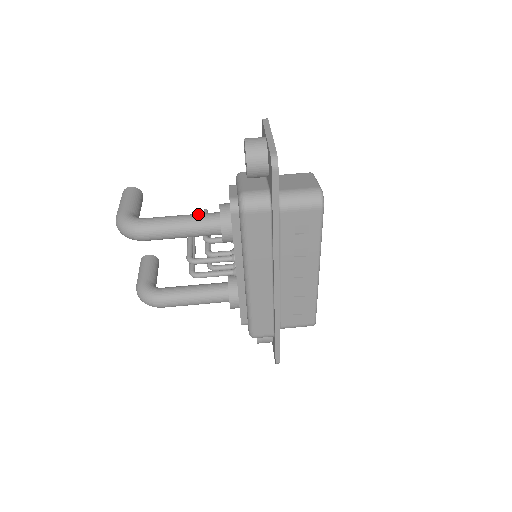
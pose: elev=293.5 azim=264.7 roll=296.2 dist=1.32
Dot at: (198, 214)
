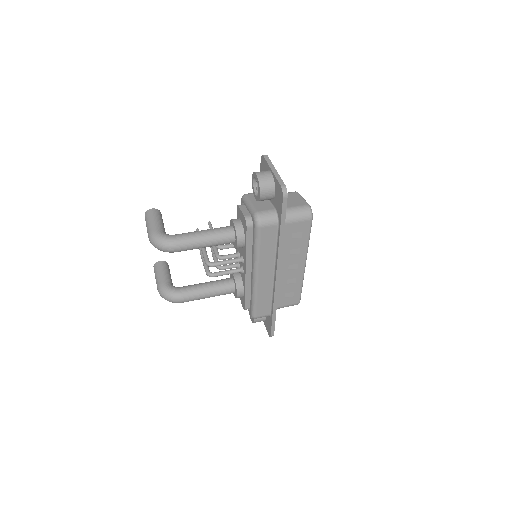
Dot at: (216, 229)
